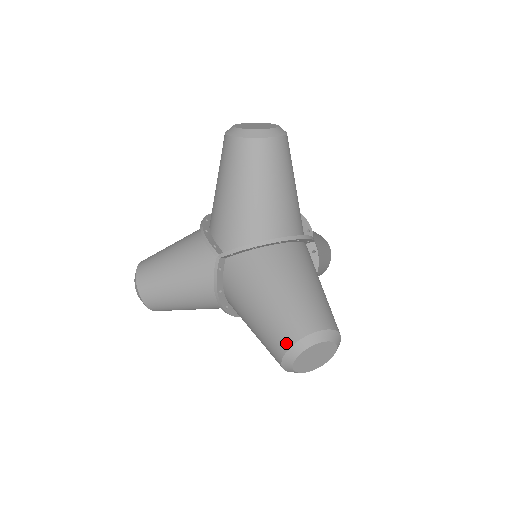
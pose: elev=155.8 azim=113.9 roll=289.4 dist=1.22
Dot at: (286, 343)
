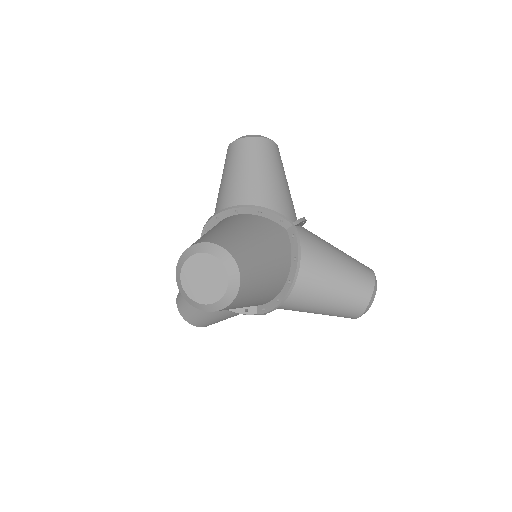
Dot at: (179, 260)
